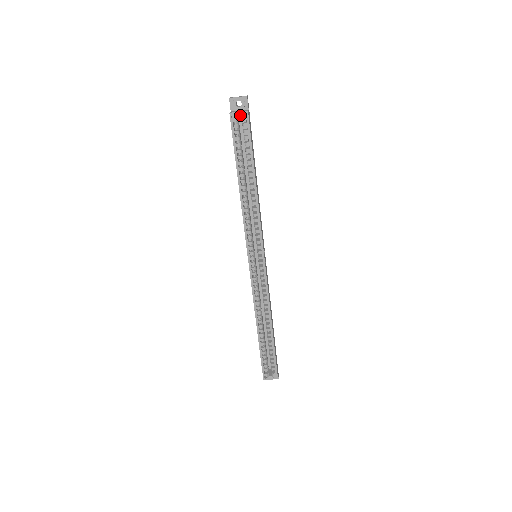
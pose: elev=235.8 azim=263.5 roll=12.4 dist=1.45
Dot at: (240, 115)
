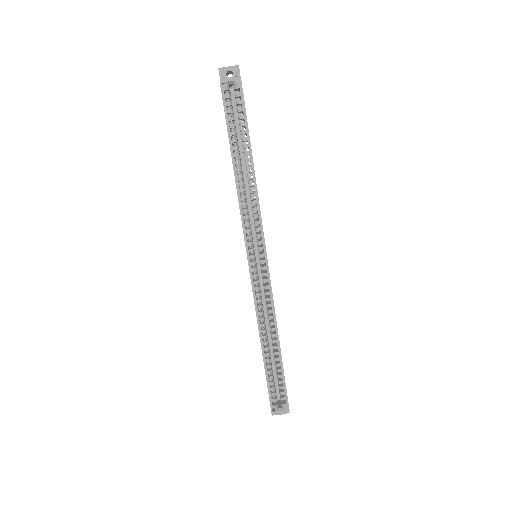
Dot at: (232, 83)
